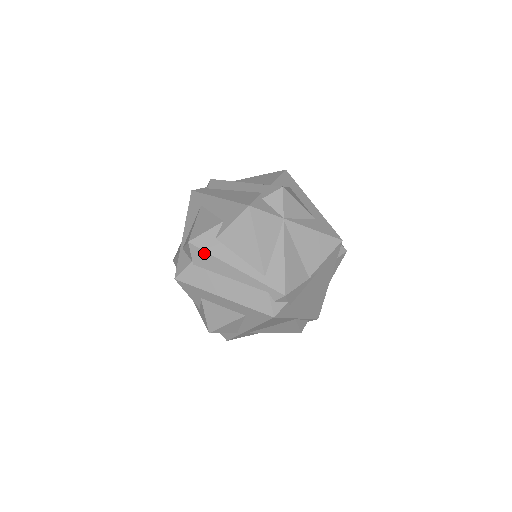
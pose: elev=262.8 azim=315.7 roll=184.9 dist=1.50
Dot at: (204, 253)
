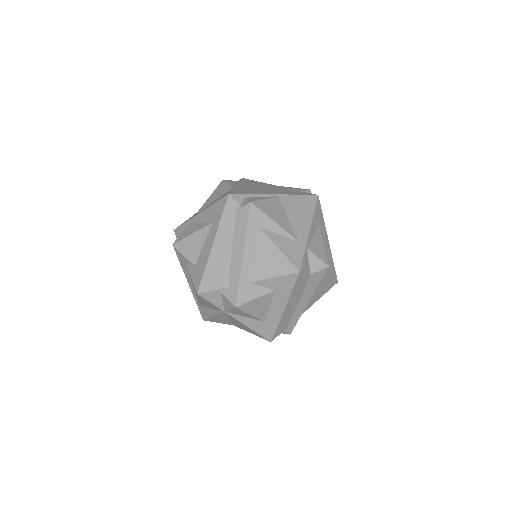
Dot at: (179, 258)
